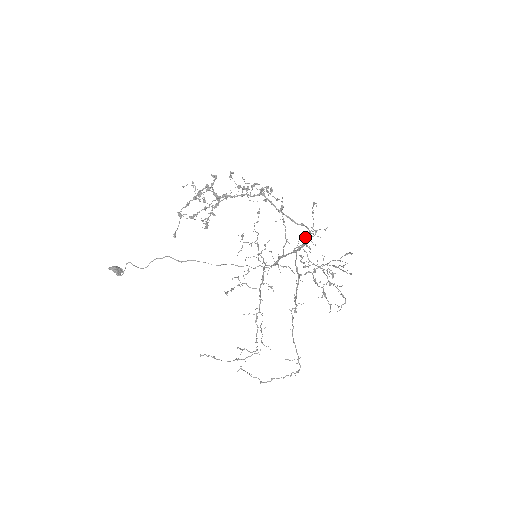
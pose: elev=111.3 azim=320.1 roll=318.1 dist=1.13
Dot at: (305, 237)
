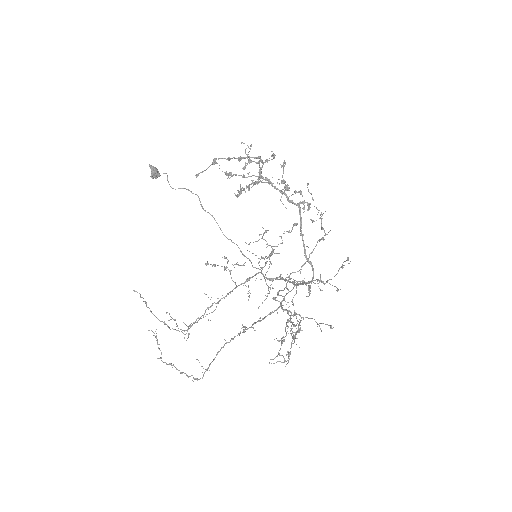
Dot at: (314, 280)
